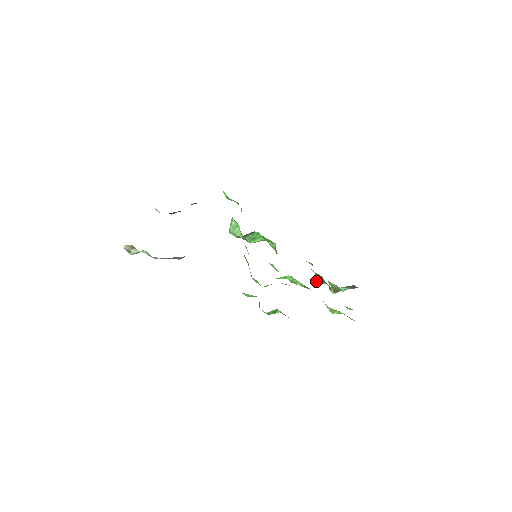
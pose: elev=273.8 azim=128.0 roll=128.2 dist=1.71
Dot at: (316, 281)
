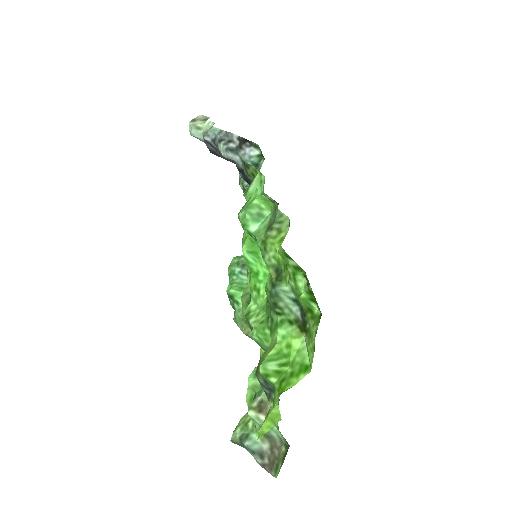
Dot at: (250, 374)
